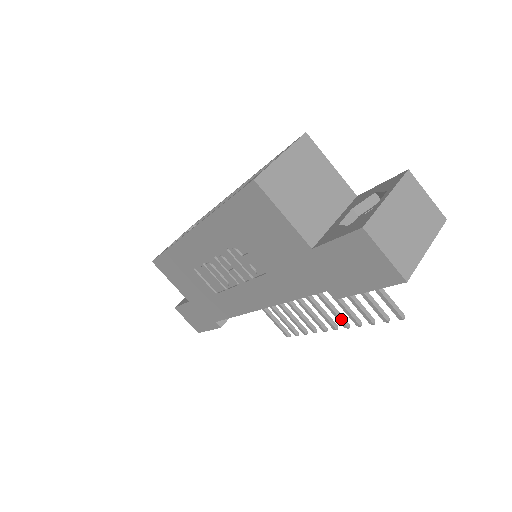
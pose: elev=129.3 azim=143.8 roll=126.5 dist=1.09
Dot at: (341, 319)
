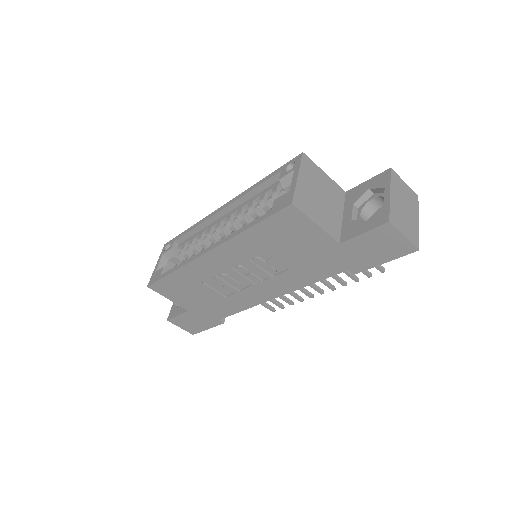
Dot at: (329, 285)
